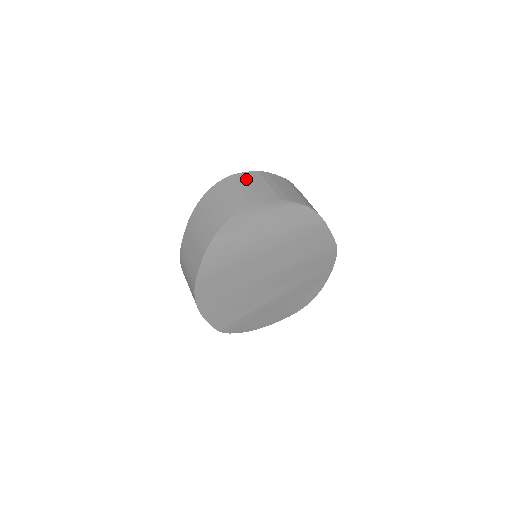
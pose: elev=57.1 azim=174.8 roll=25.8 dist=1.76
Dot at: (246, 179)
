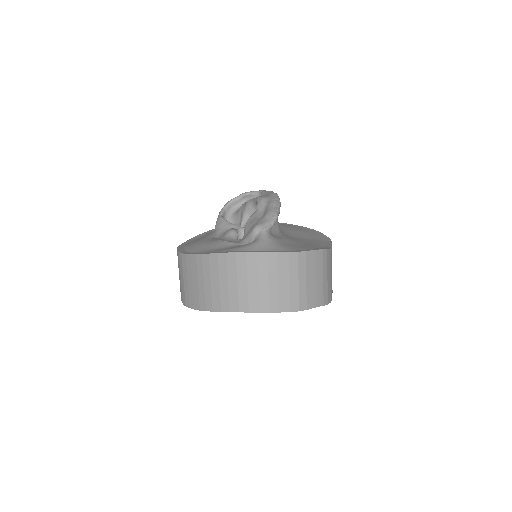
Dot at: (279, 267)
